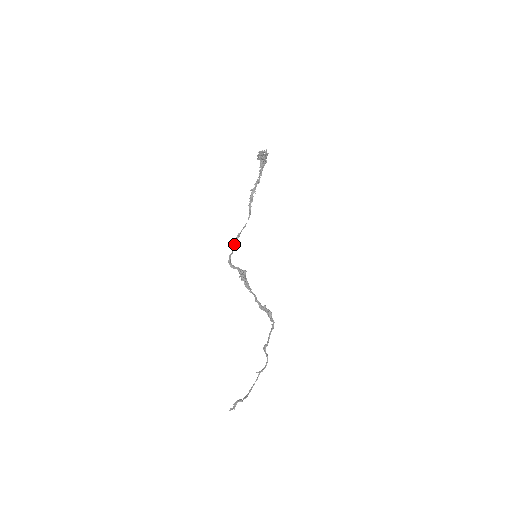
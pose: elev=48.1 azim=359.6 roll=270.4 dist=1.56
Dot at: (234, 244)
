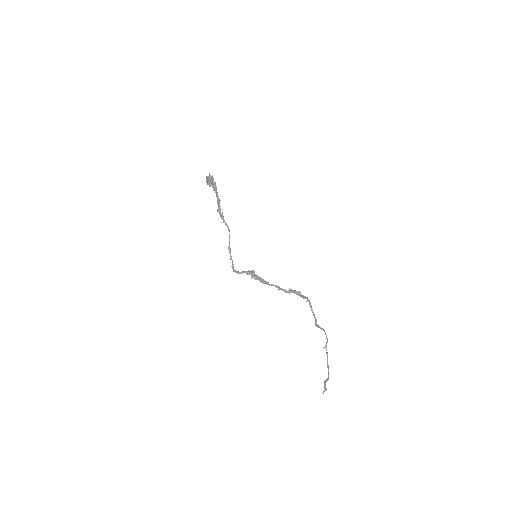
Dot at: (230, 256)
